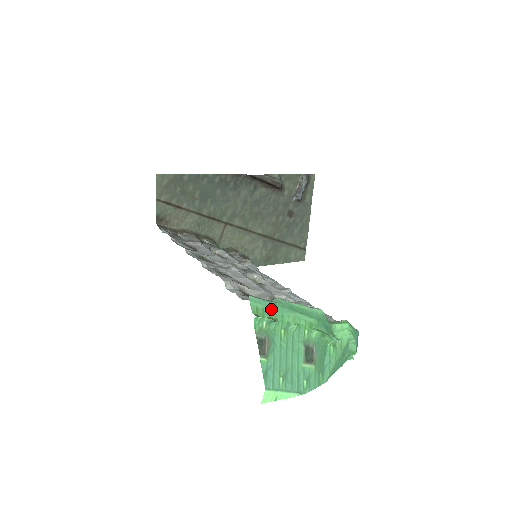
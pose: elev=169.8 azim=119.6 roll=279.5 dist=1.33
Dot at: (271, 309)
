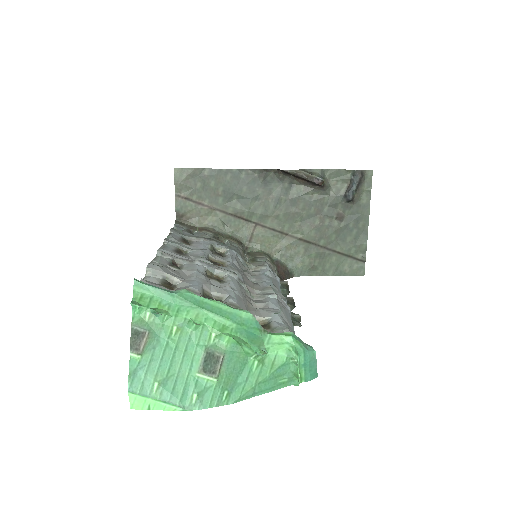
Dot at: (165, 300)
